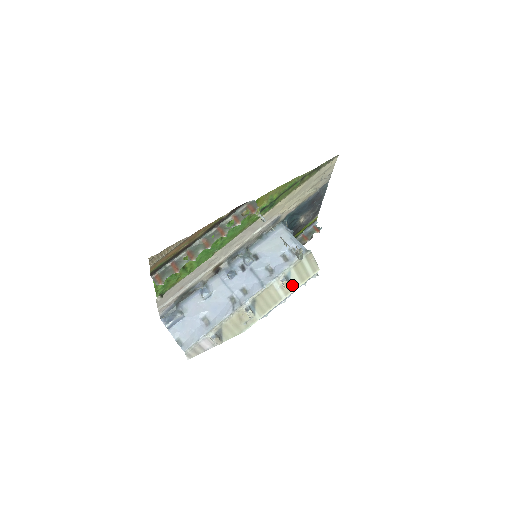
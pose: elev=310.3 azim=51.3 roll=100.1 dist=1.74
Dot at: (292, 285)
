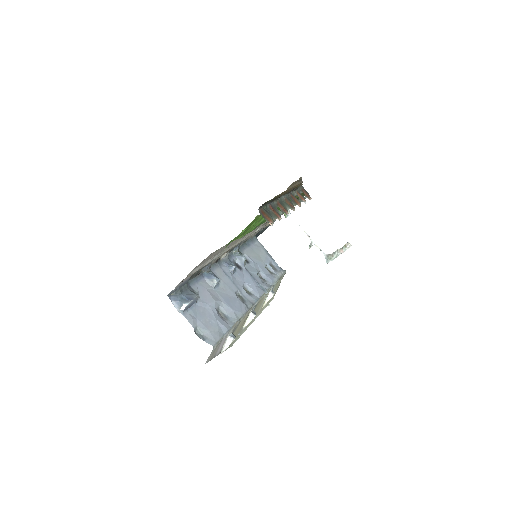
Dot at: occluded
